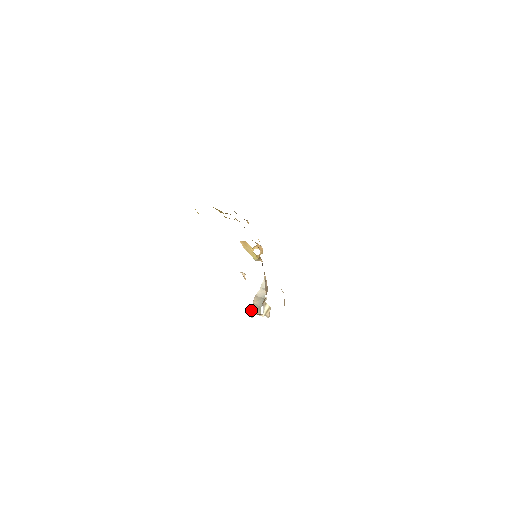
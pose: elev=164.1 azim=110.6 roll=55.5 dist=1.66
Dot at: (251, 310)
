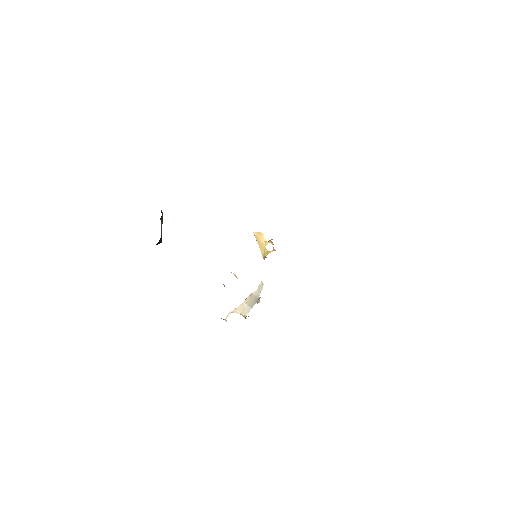
Dot at: (236, 309)
